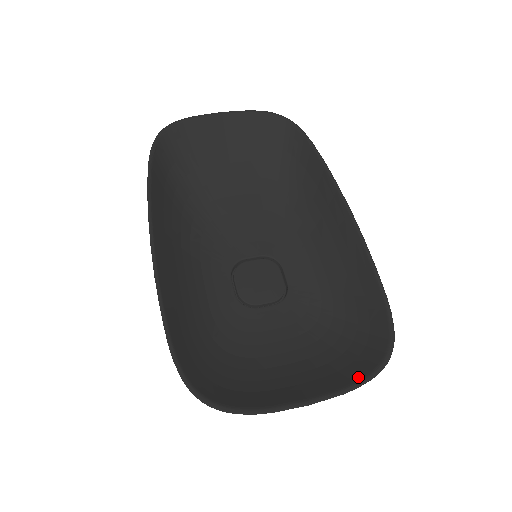
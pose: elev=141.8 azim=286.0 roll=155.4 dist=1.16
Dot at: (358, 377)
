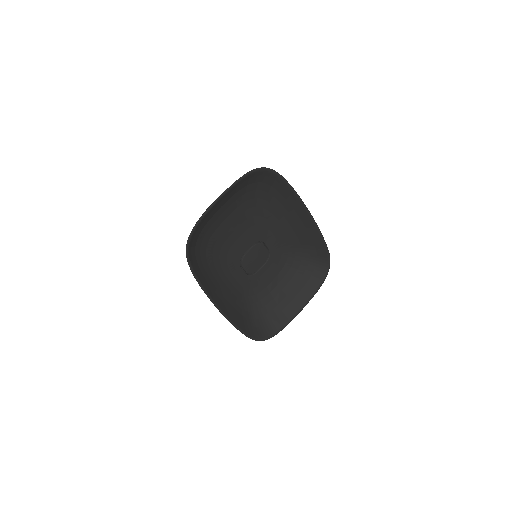
Dot at: (317, 286)
